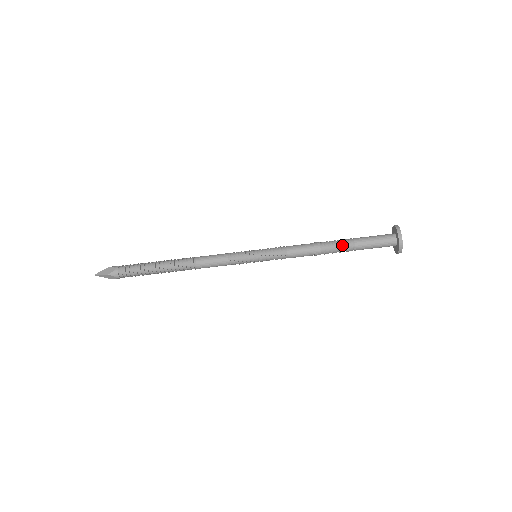
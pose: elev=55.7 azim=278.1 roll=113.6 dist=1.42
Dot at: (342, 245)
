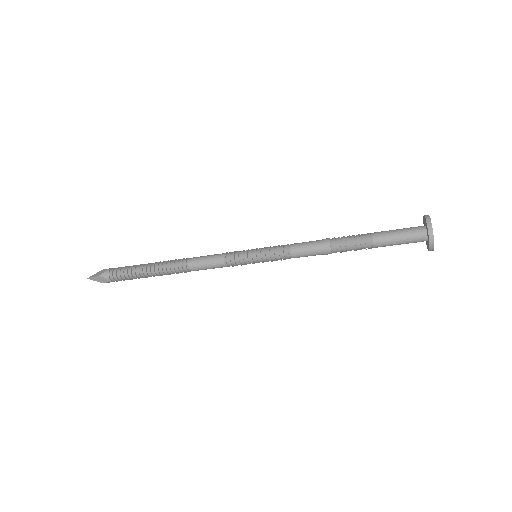
Dot at: (358, 249)
